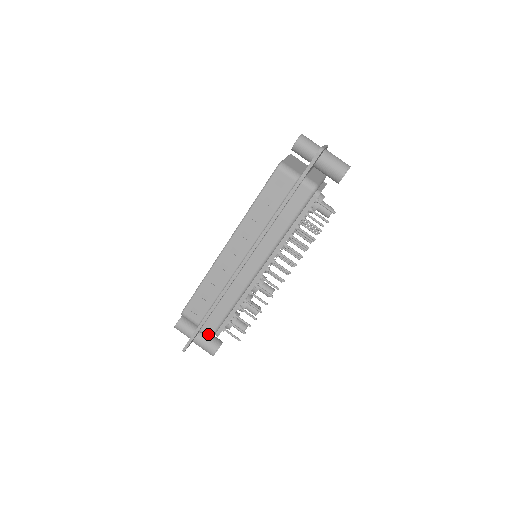
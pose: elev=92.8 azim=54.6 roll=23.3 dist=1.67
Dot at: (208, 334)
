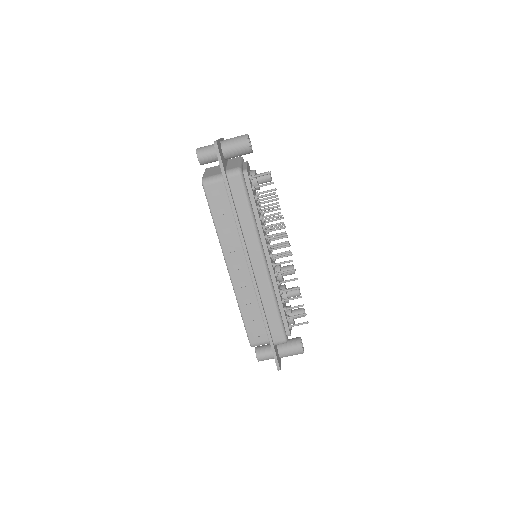
Dot at: (282, 340)
